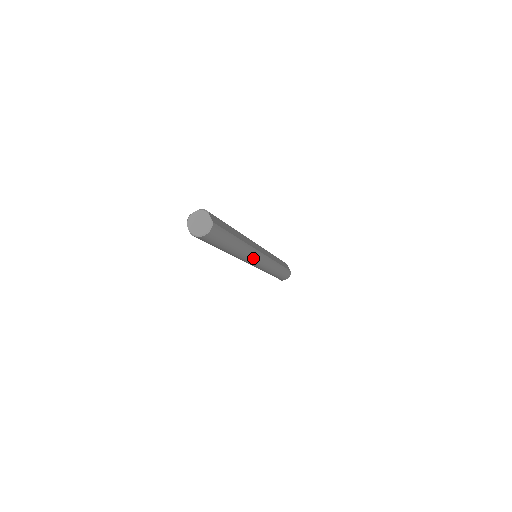
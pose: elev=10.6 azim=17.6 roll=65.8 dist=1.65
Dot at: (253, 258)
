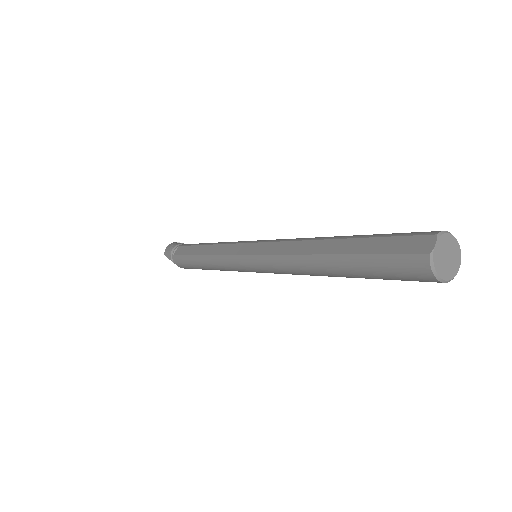
Dot at: (280, 272)
